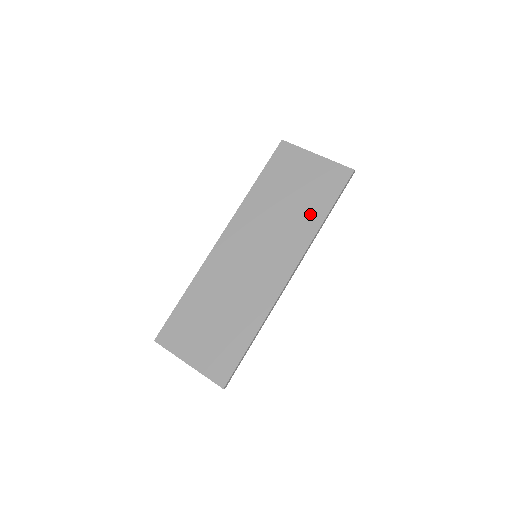
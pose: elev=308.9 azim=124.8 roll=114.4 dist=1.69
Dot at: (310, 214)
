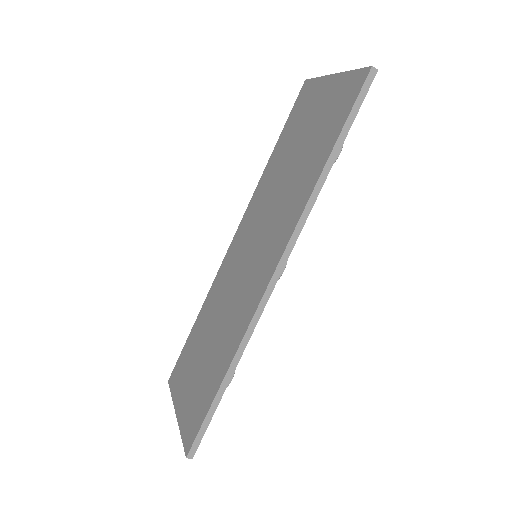
Dot at: (309, 170)
